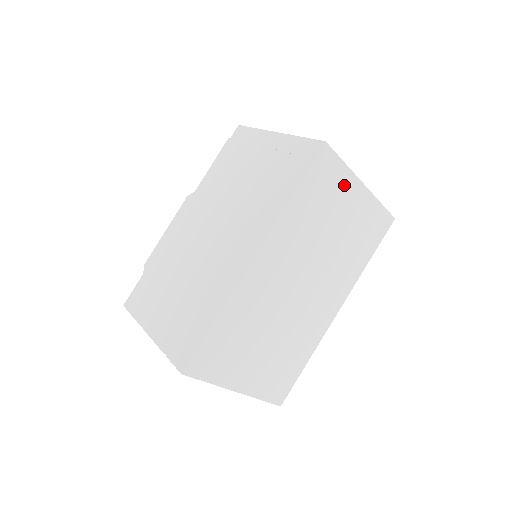
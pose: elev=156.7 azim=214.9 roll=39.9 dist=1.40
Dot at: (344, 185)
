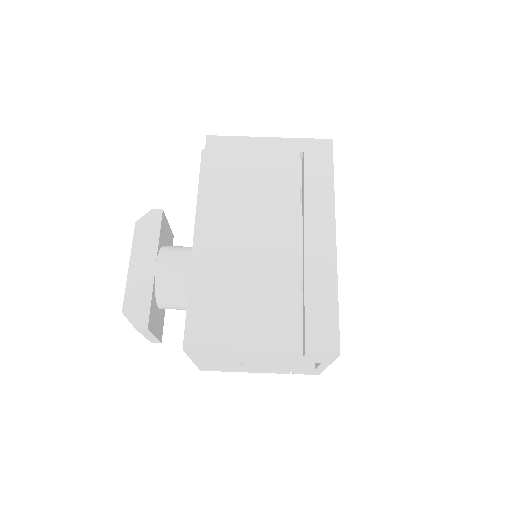
Dot at: occluded
